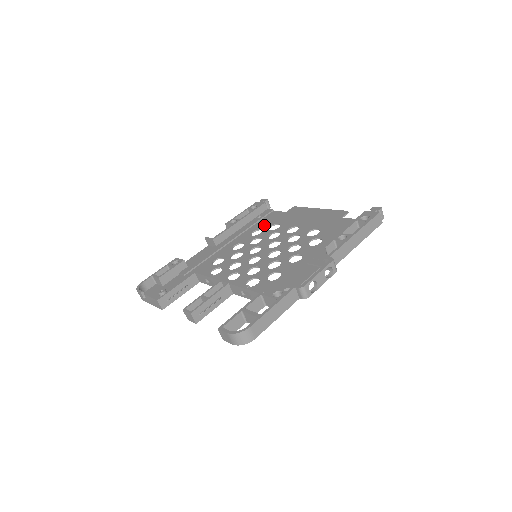
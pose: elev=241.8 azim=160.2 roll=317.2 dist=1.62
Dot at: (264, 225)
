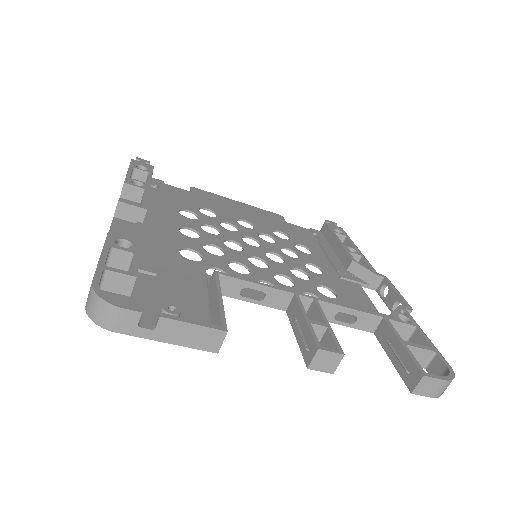
Dot at: (185, 204)
